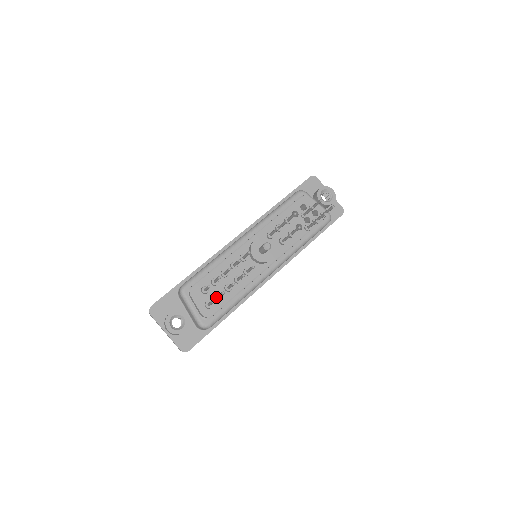
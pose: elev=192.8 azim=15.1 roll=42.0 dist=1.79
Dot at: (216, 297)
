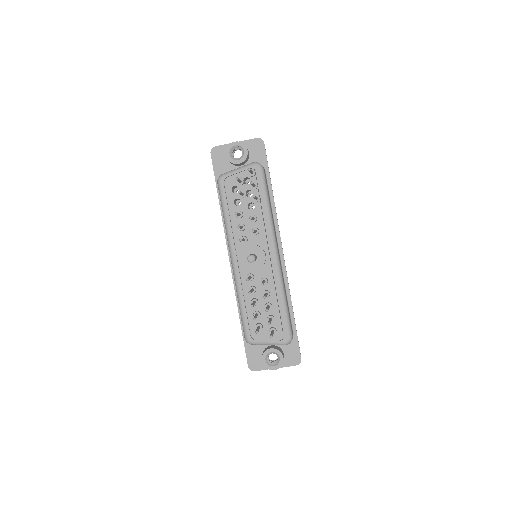
Dot at: occluded
